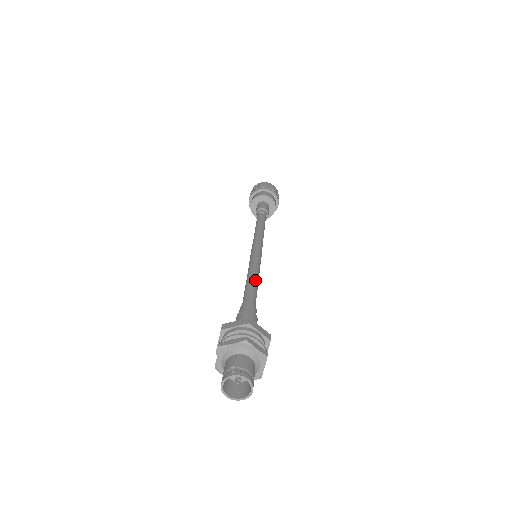
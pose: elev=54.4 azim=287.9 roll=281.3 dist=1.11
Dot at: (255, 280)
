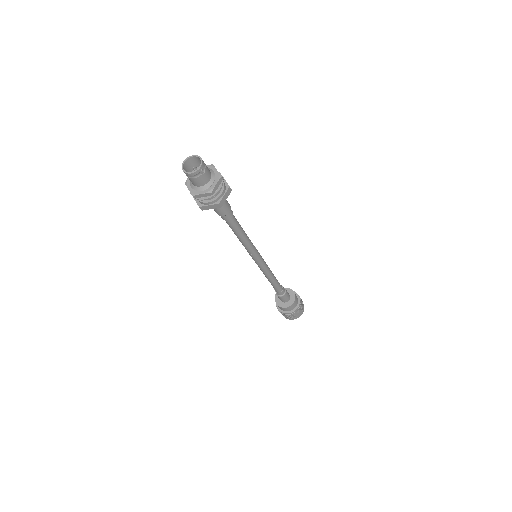
Dot at: occluded
